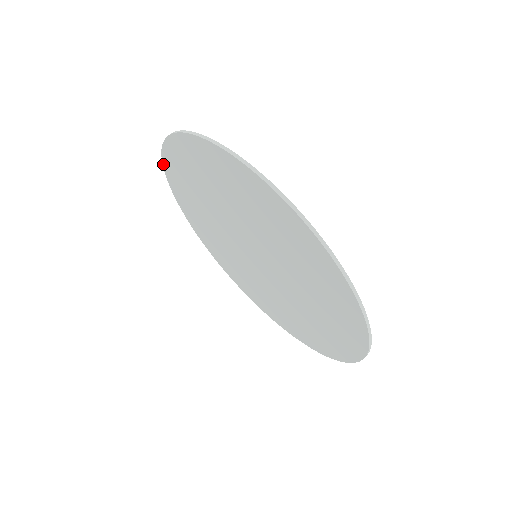
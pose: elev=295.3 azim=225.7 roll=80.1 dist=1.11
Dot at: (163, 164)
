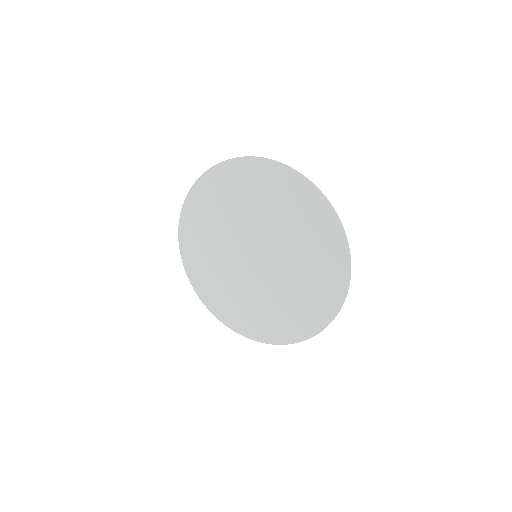
Dot at: (215, 166)
